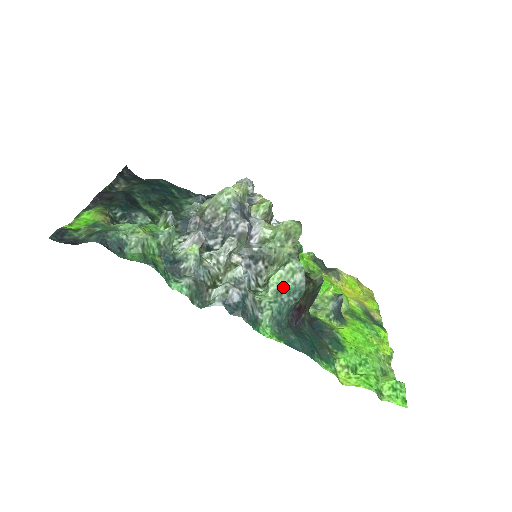
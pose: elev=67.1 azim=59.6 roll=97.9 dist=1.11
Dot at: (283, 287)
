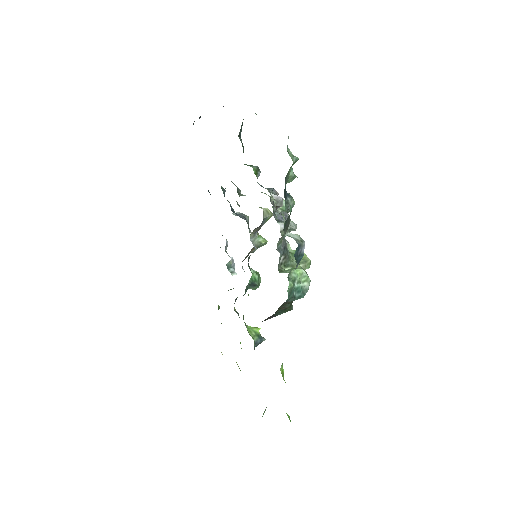
Dot at: (298, 281)
